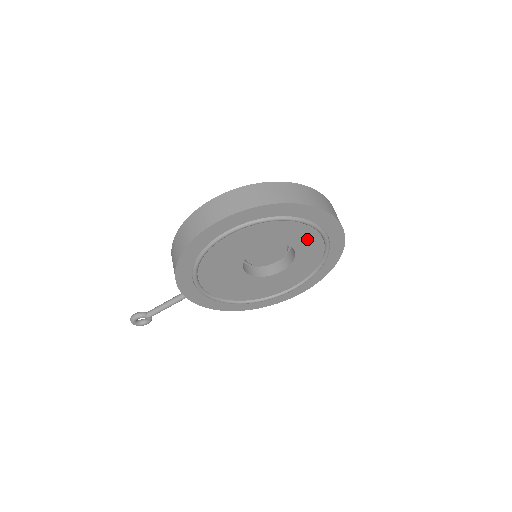
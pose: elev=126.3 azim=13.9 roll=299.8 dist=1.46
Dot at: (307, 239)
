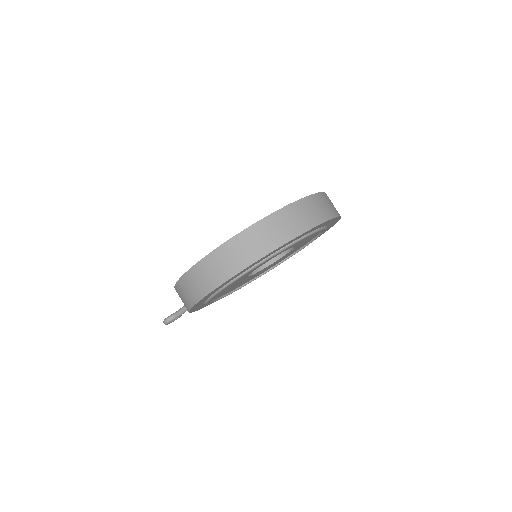
Dot at: occluded
